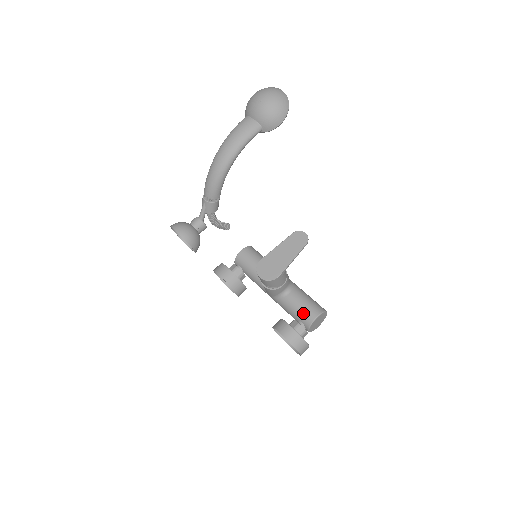
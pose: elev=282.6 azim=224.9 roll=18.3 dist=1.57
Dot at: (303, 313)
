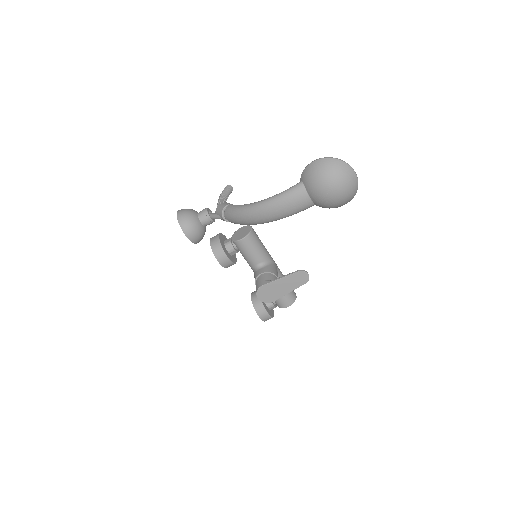
Dot at: (279, 301)
